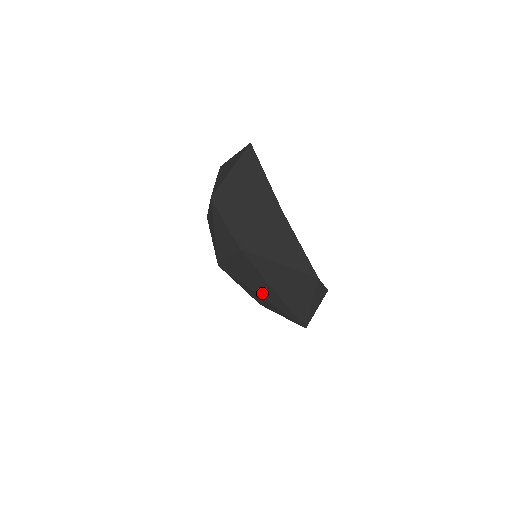
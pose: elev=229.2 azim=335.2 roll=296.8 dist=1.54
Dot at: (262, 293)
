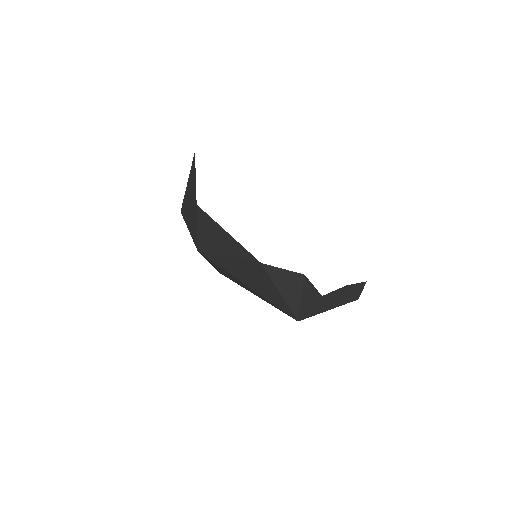
Dot at: (251, 291)
